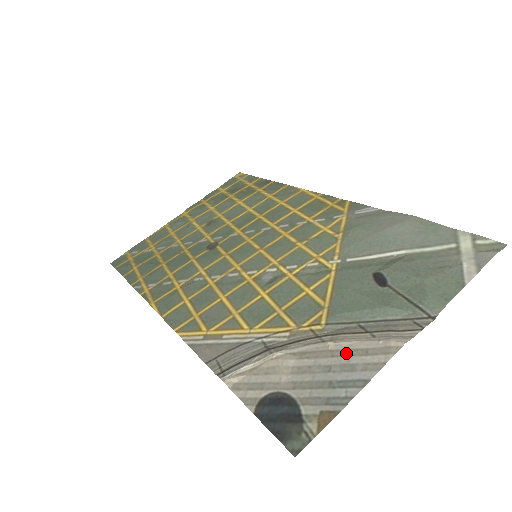
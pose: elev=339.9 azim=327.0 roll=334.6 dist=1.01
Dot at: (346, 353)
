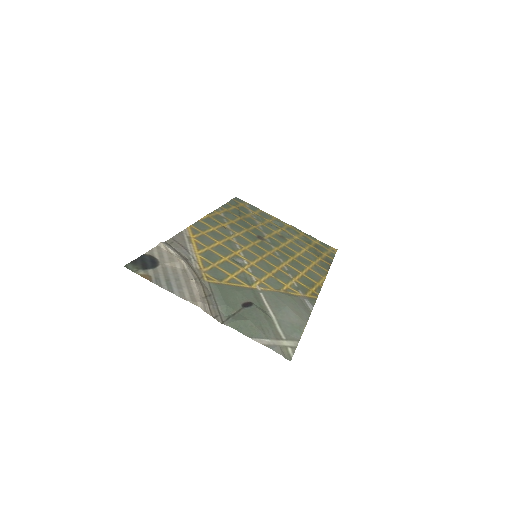
Dot at: (189, 286)
